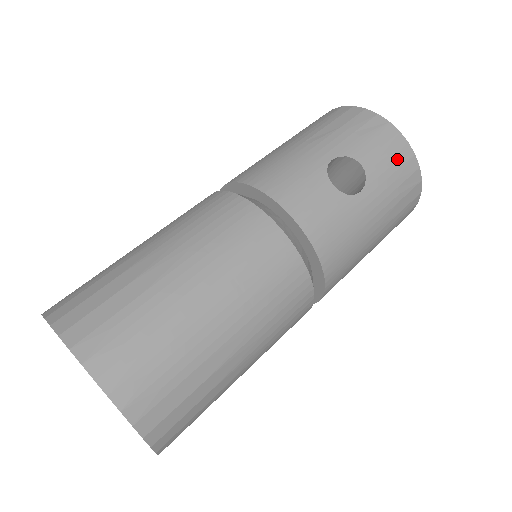
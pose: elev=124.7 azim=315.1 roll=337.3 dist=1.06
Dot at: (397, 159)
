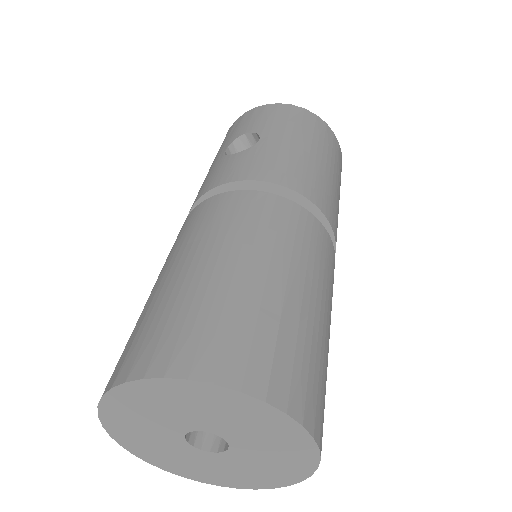
Dot at: (268, 113)
